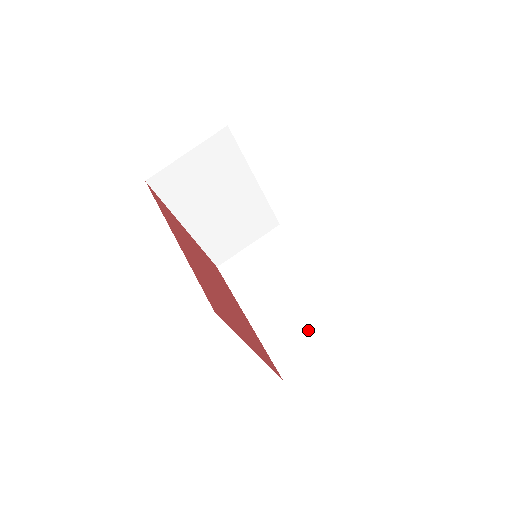
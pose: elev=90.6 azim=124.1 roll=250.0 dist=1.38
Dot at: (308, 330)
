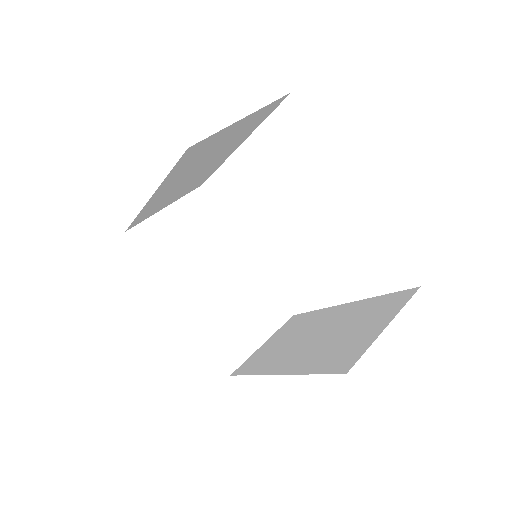
Dot at: (358, 329)
